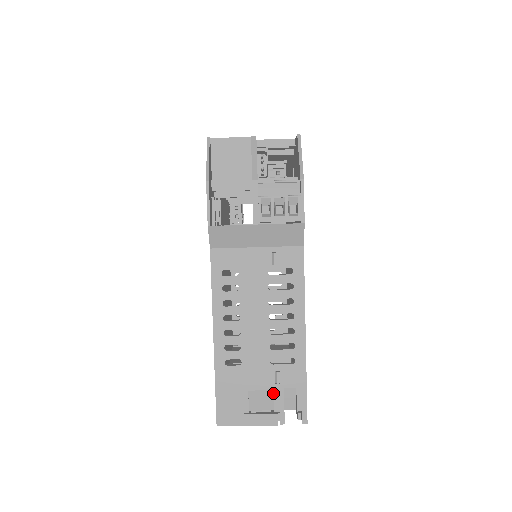
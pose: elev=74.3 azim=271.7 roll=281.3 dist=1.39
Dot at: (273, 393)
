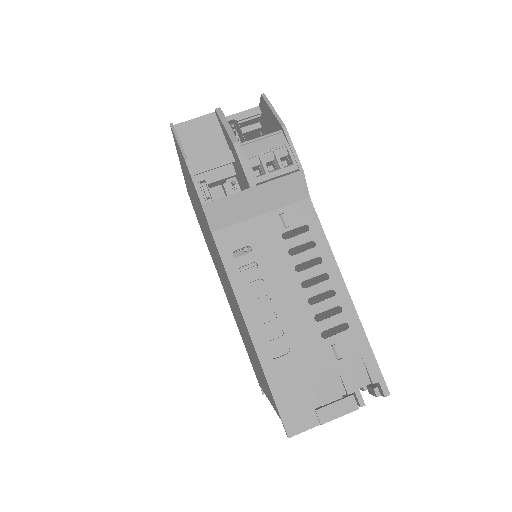
Dot at: (338, 372)
